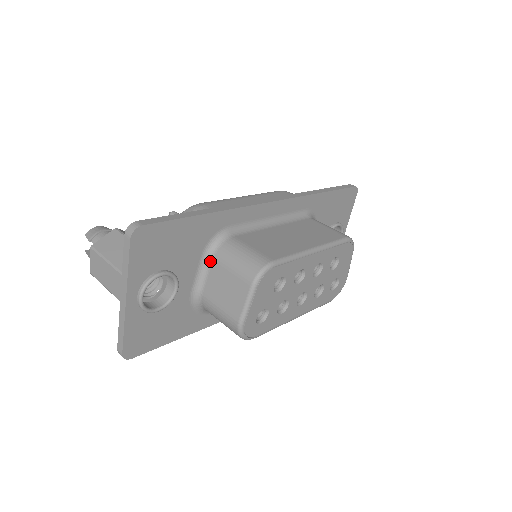
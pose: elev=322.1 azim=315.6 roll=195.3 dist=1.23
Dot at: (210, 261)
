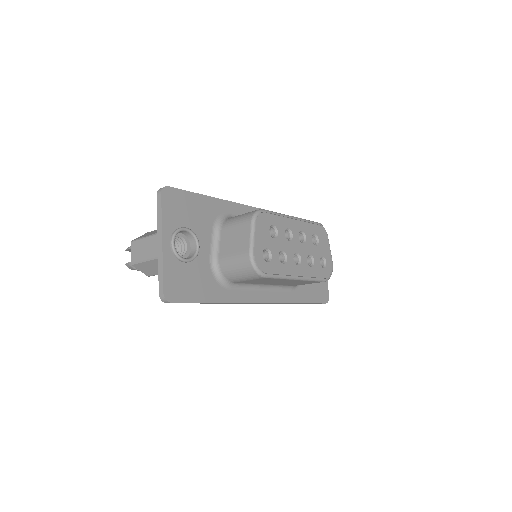
Dot at: (219, 232)
